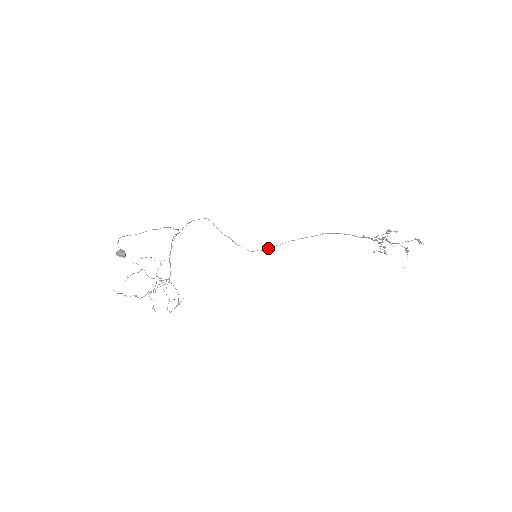
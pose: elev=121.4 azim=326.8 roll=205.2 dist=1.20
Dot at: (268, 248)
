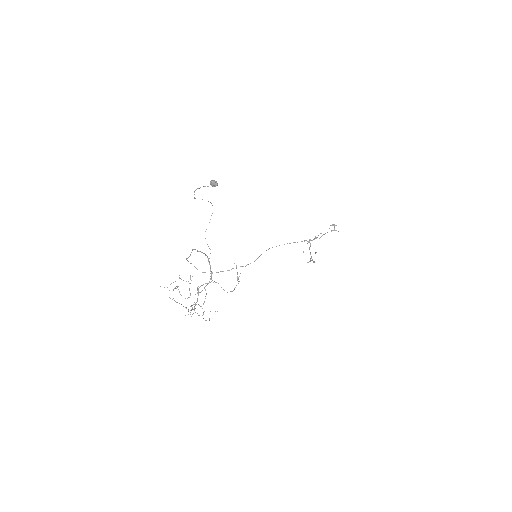
Dot at: occluded
